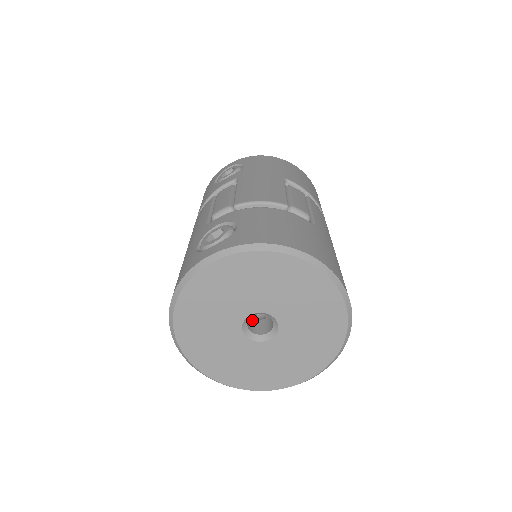
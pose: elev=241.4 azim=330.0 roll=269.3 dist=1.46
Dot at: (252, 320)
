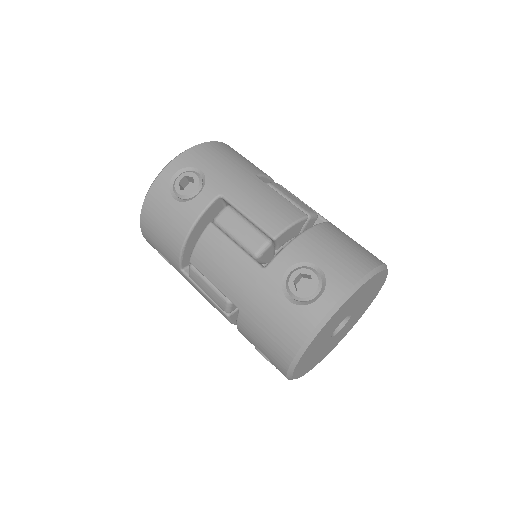
Dot at: occluded
